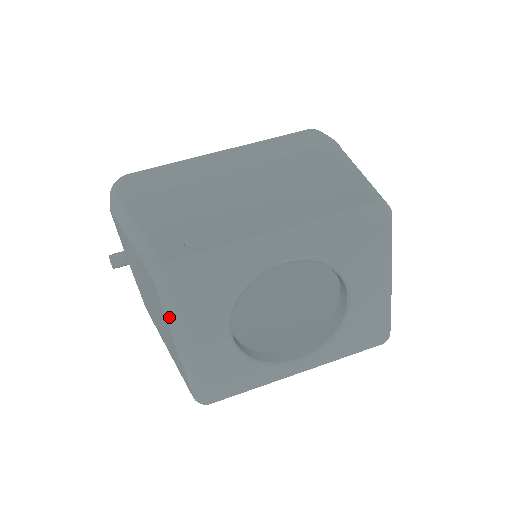
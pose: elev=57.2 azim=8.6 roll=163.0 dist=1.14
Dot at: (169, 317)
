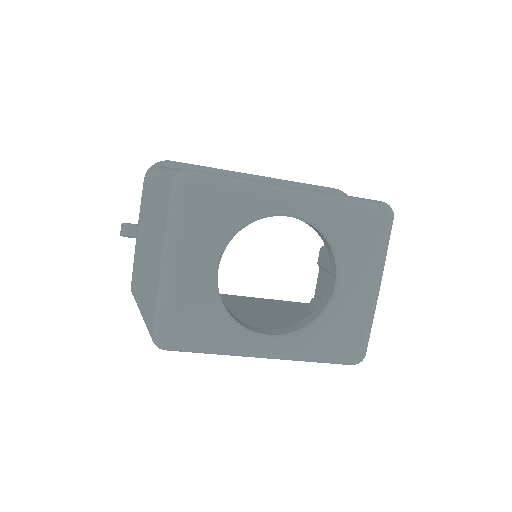
Dot at: (170, 221)
